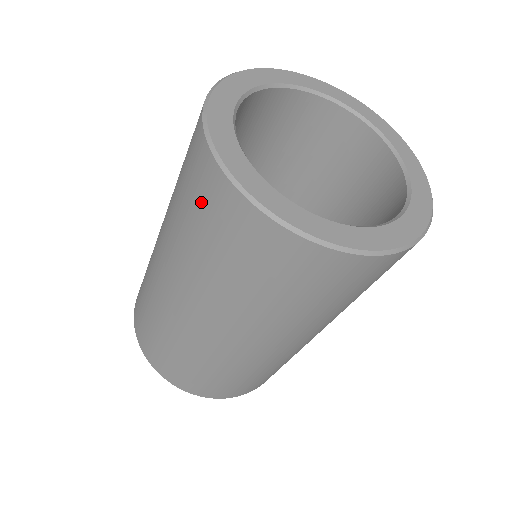
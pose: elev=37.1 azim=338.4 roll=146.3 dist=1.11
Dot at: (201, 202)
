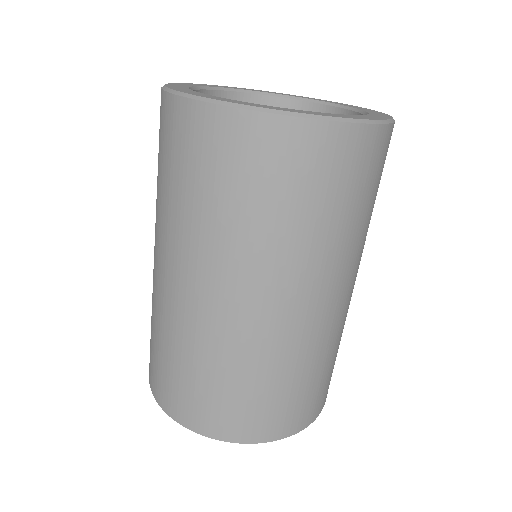
Dot at: occluded
